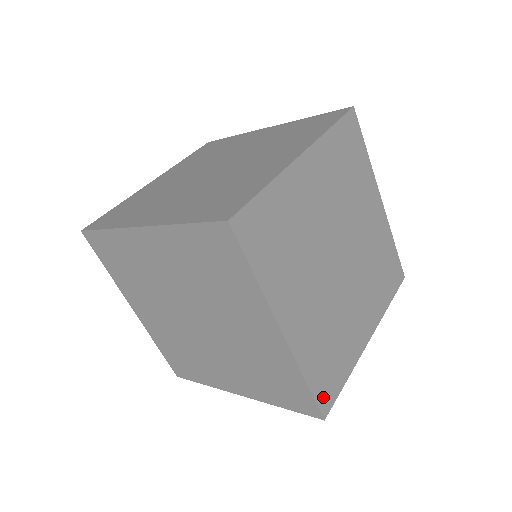
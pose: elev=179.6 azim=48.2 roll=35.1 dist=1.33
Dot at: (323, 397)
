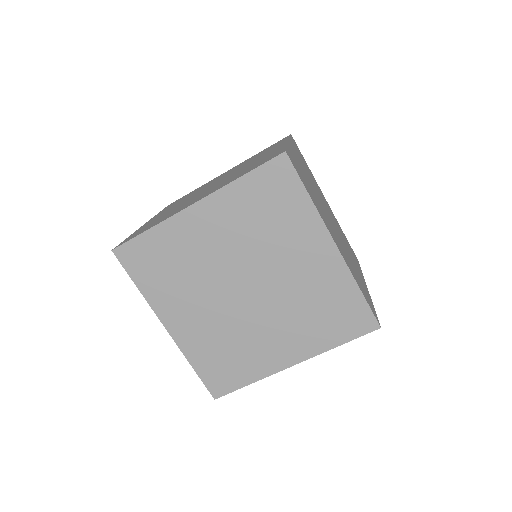
Dot at: (214, 384)
